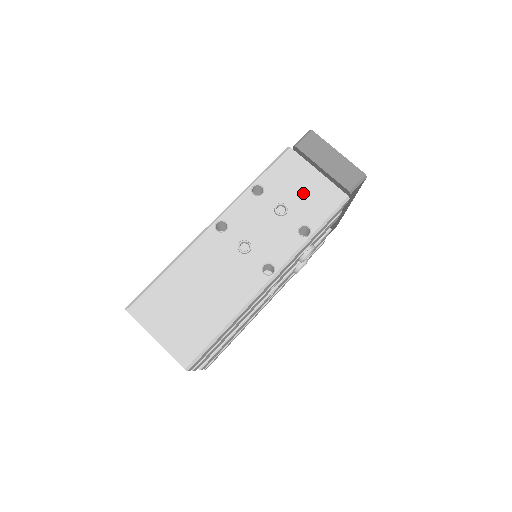
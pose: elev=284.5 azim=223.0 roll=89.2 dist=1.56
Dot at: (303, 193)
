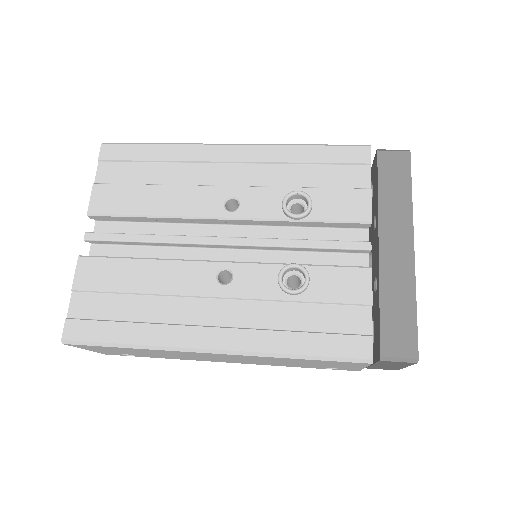
Dot at: occluded
